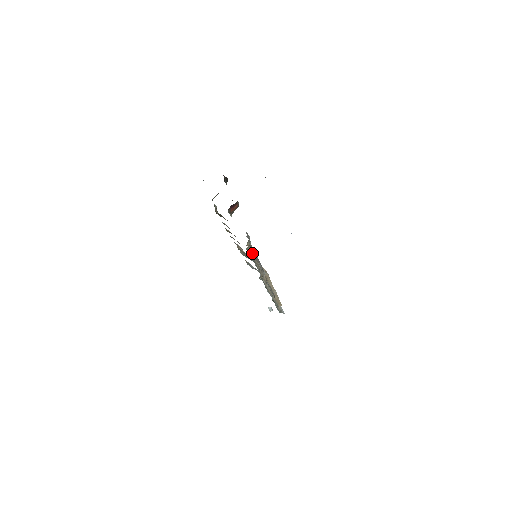
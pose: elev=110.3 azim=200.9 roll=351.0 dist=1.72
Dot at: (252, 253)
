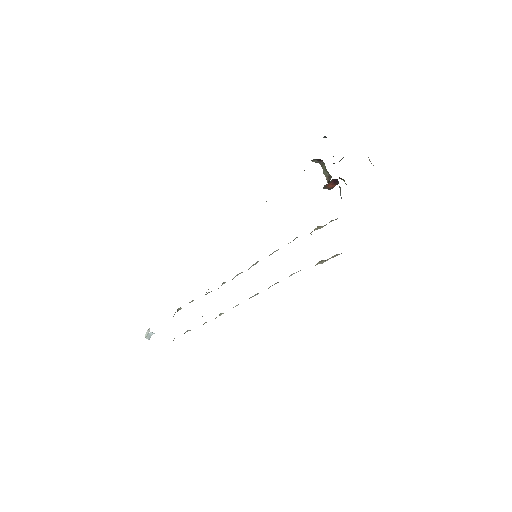
Dot at: occluded
